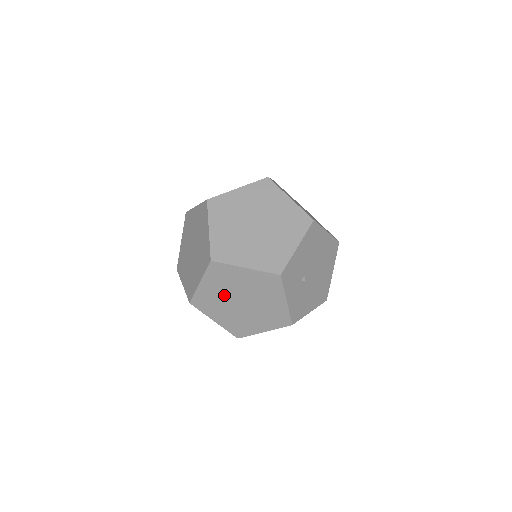
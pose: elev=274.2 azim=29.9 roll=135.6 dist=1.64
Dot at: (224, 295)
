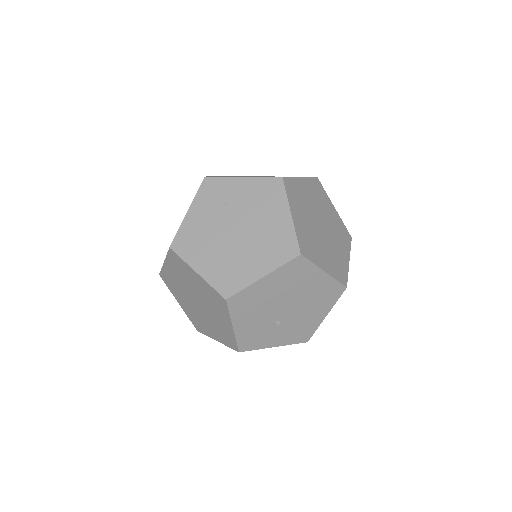
Dot at: occluded
